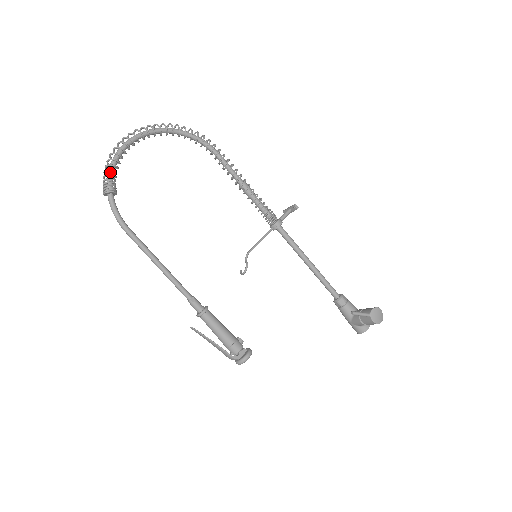
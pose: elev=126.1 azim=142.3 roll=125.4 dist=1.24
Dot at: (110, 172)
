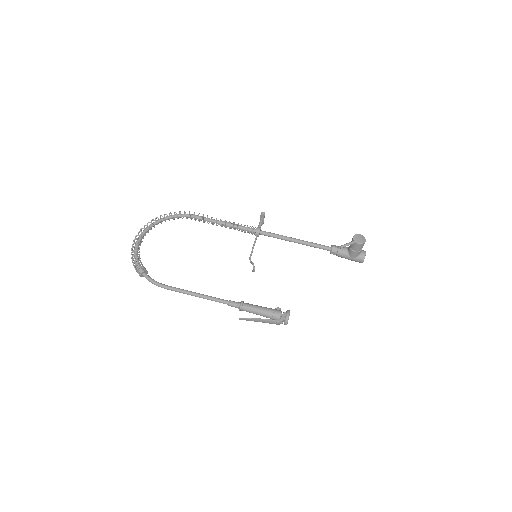
Dot at: (137, 262)
